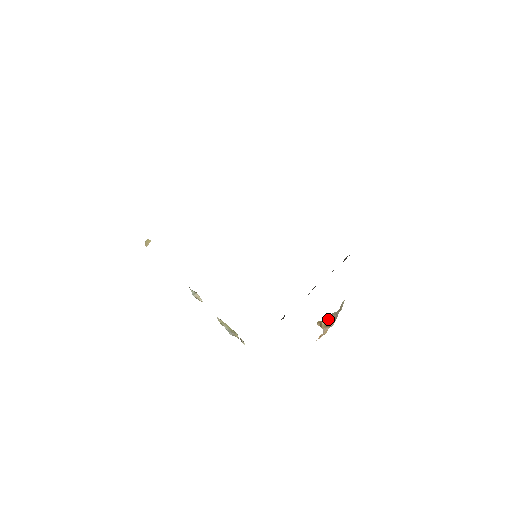
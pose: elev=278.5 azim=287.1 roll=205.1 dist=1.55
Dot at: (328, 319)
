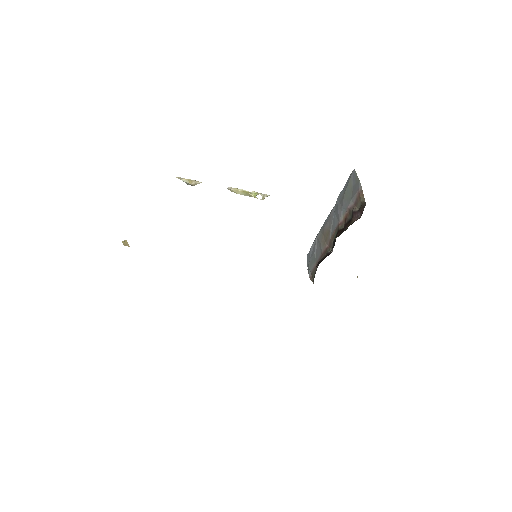
Dot at: (357, 276)
